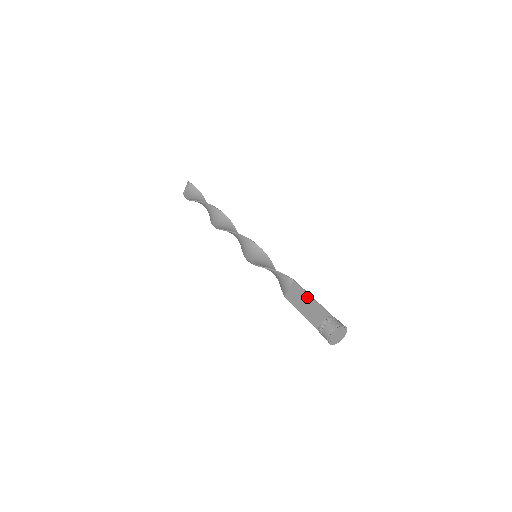
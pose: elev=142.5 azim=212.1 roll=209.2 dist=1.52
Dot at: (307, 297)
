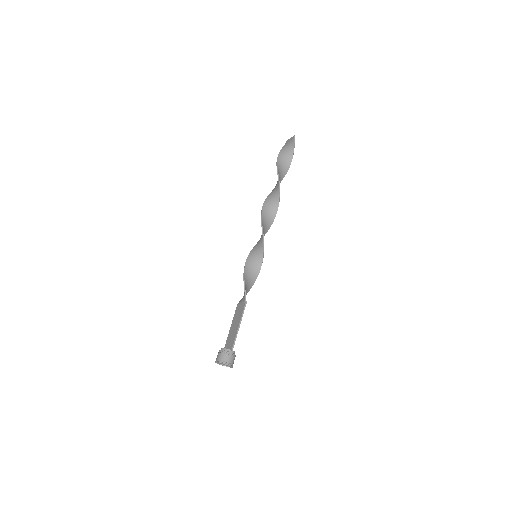
Dot at: (238, 323)
